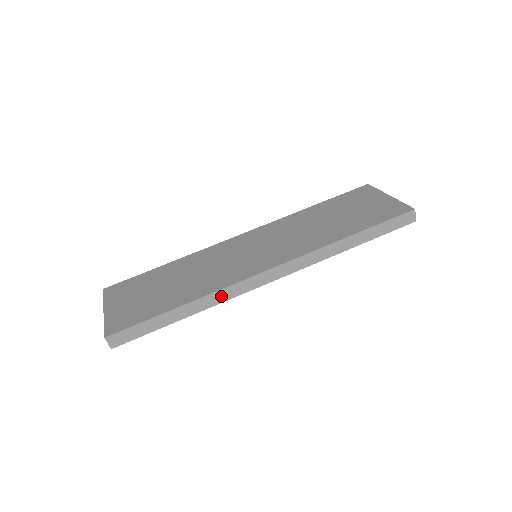
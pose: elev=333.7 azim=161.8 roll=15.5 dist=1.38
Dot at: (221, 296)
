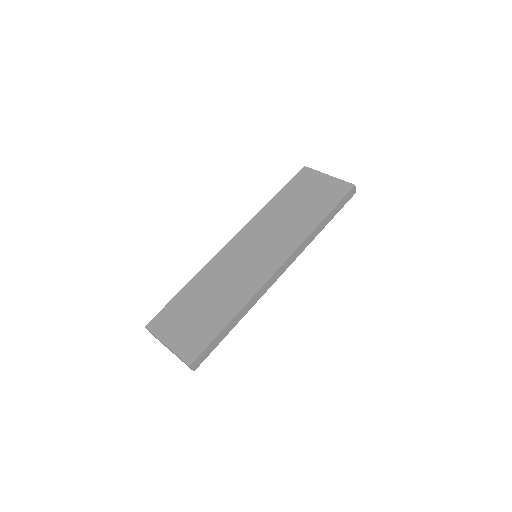
Dot at: (255, 300)
